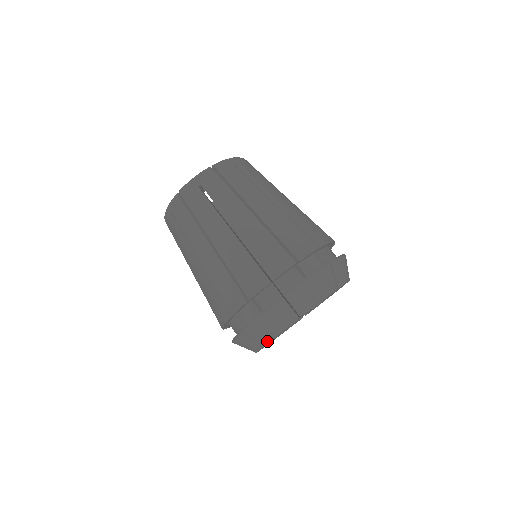
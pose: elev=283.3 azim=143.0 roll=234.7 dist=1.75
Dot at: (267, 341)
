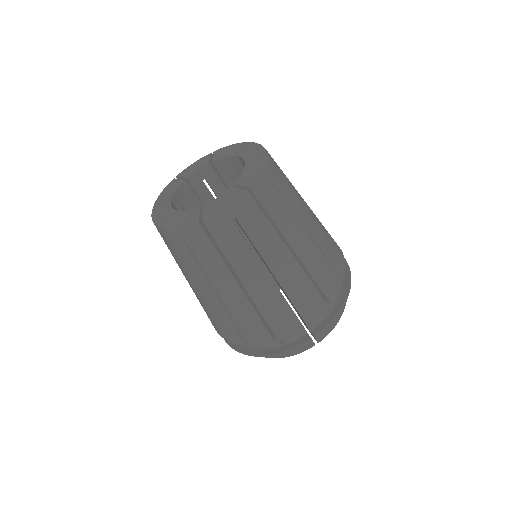
Dot at: occluded
